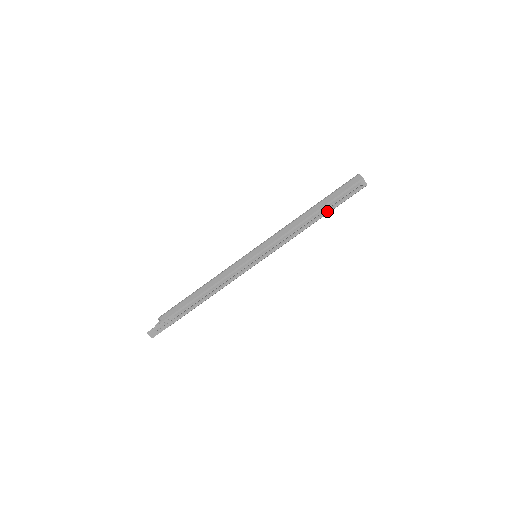
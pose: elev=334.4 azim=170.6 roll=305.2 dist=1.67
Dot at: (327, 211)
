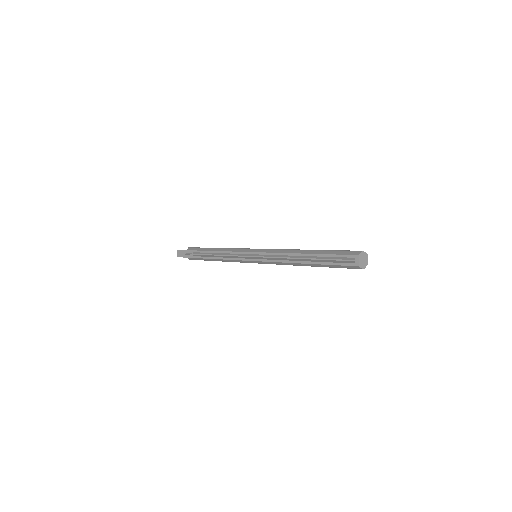
Dot at: (315, 262)
